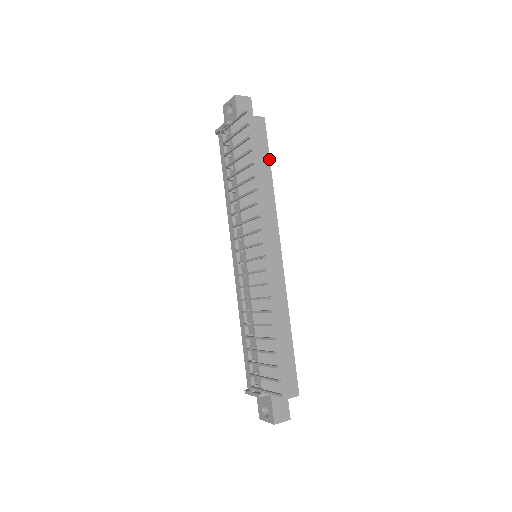
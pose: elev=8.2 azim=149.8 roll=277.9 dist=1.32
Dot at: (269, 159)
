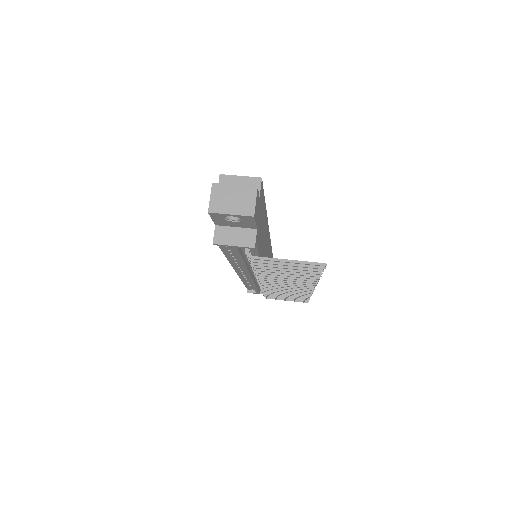
Dot at: occluded
